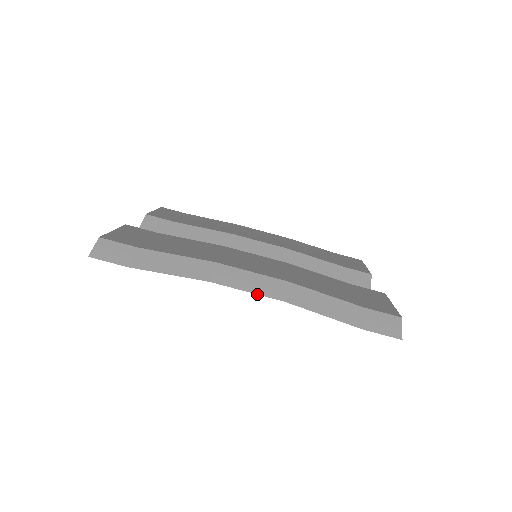
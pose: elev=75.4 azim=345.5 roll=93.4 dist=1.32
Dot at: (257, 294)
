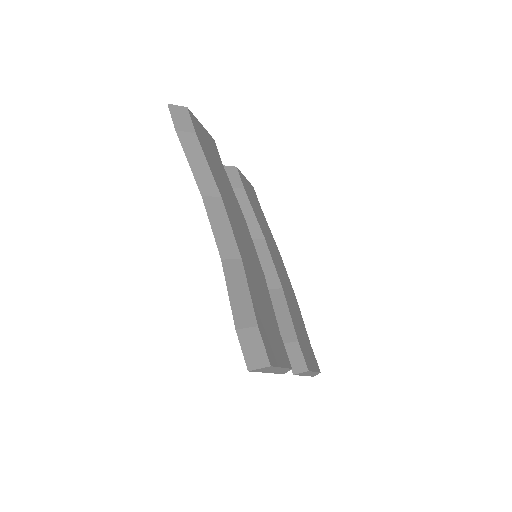
Dot at: (214, 235)
